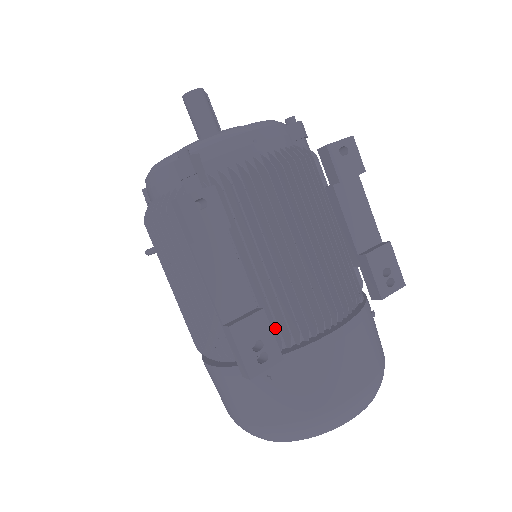
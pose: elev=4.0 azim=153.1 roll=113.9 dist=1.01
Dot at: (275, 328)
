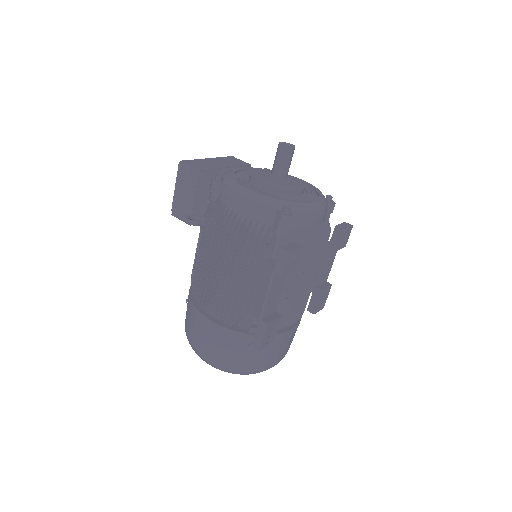
Dot at: occluded
